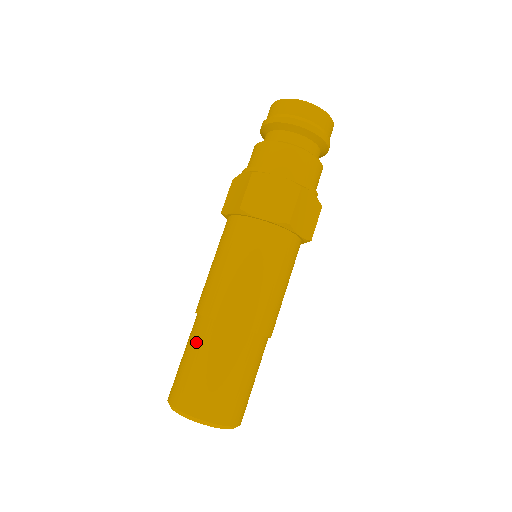
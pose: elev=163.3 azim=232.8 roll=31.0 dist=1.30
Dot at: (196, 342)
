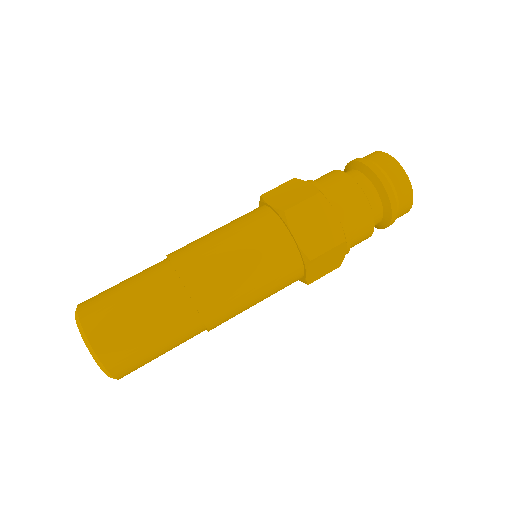
Dot at: occluded
